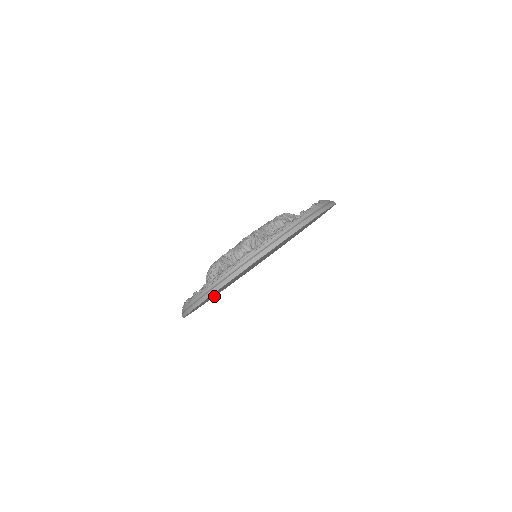
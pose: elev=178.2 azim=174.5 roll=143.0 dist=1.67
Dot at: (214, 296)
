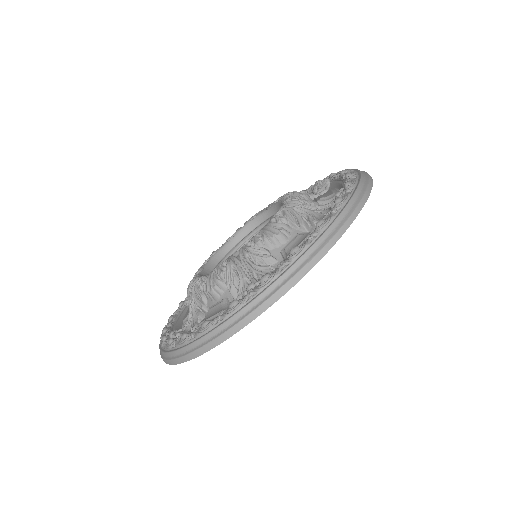
Dot at: occluded
